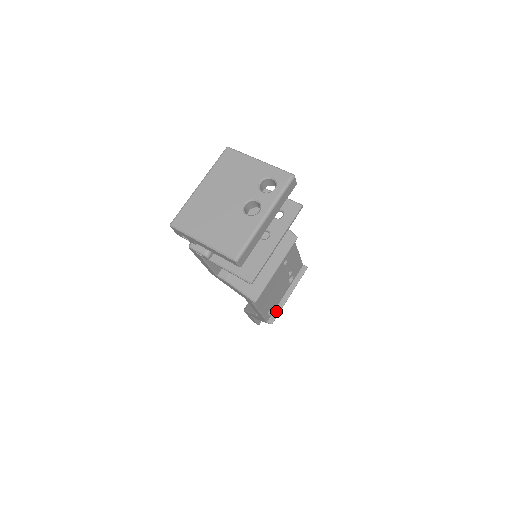
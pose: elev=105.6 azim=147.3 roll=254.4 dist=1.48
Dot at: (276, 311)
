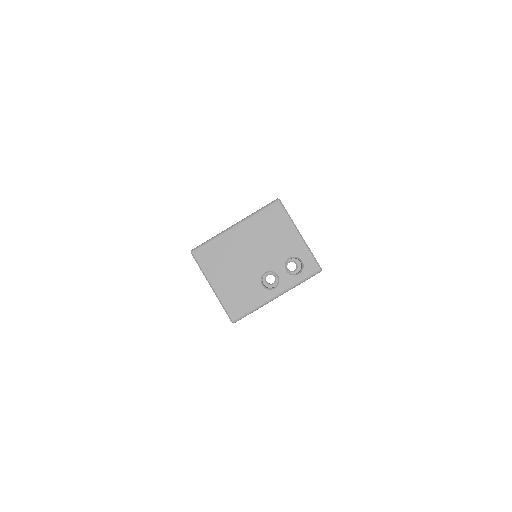
Dot at: occluded
